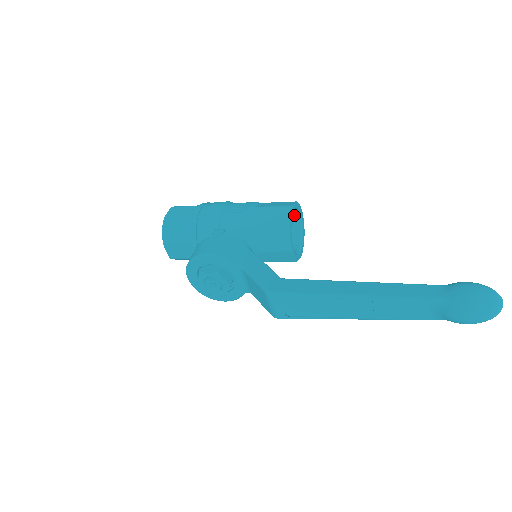
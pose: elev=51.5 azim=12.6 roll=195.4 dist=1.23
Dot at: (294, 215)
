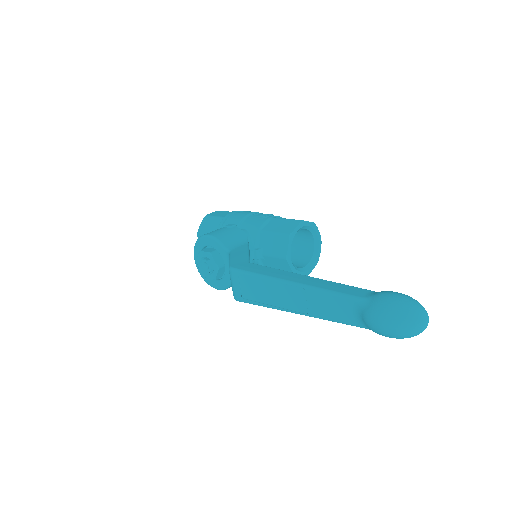
Dot at: (311, 237)
